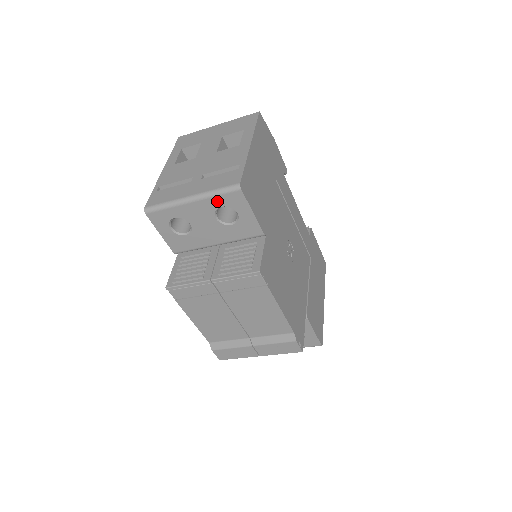
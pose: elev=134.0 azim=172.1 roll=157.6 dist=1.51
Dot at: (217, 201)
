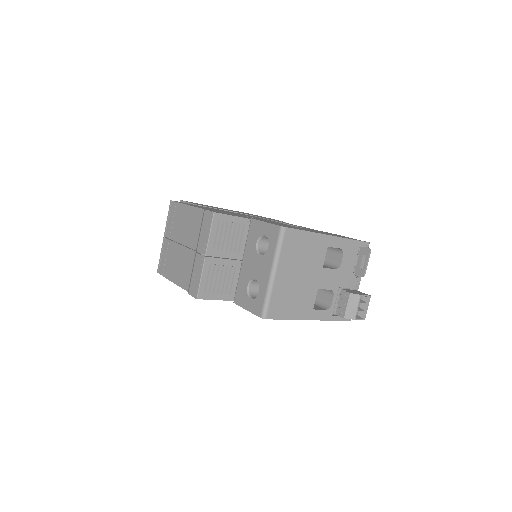
Dot at: occluded
